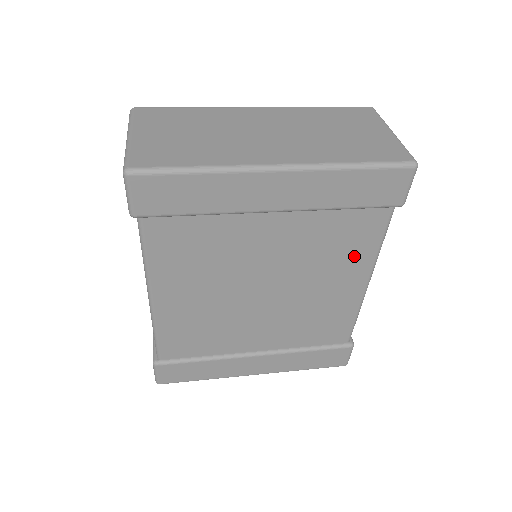
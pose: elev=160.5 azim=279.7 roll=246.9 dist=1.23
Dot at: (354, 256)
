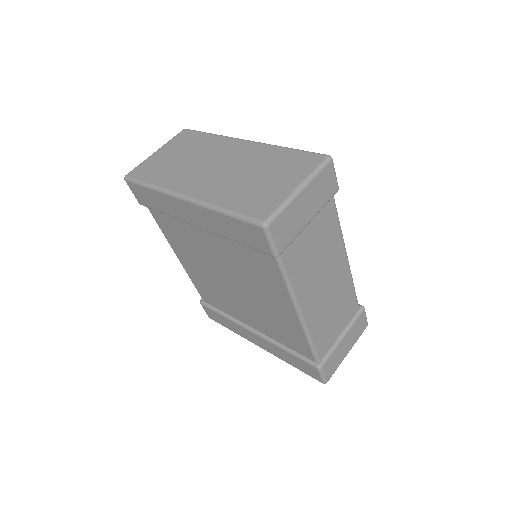
Dot at: (272, 285)
